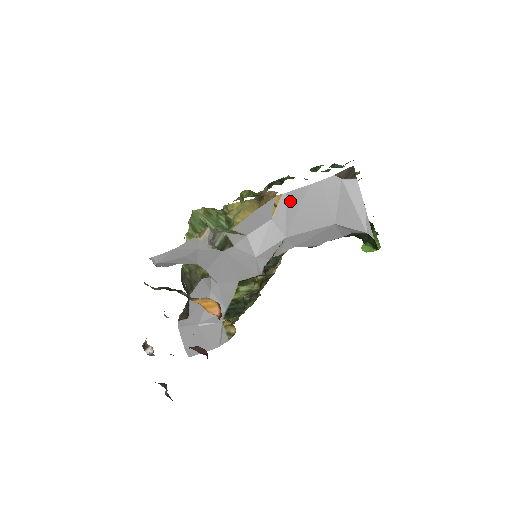
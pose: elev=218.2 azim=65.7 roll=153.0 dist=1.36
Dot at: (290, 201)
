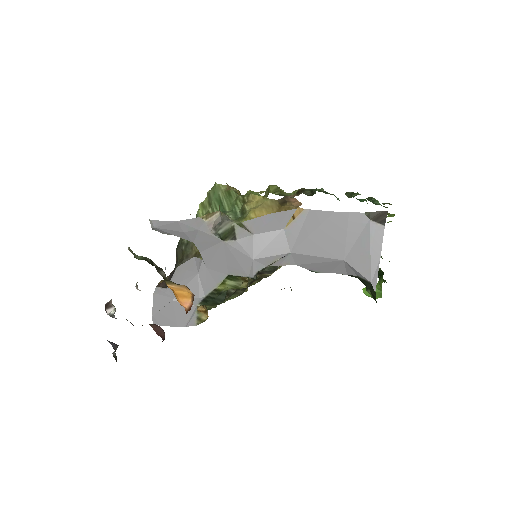
Dot at: (310, 219)
